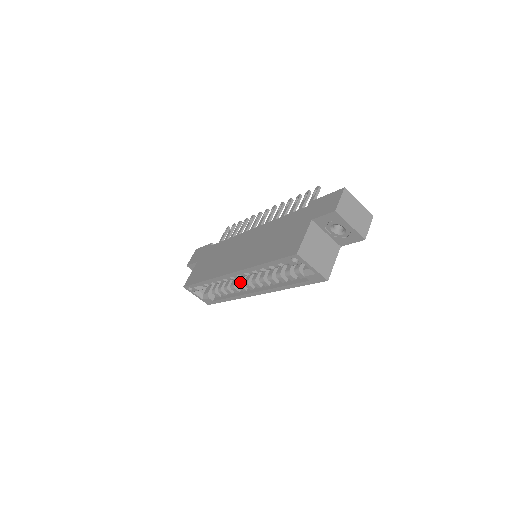
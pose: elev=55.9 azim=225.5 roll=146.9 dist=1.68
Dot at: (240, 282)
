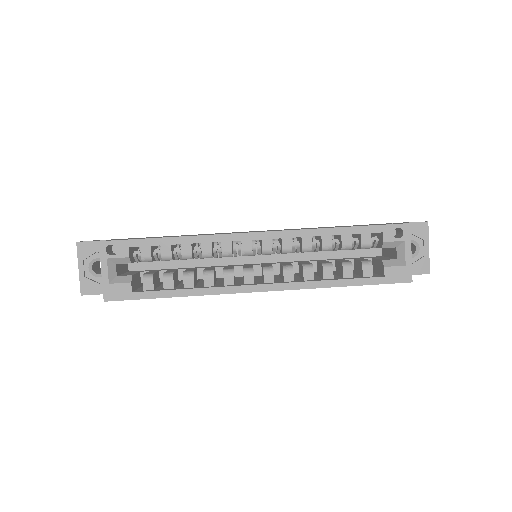
Dot at: (232, 268)
